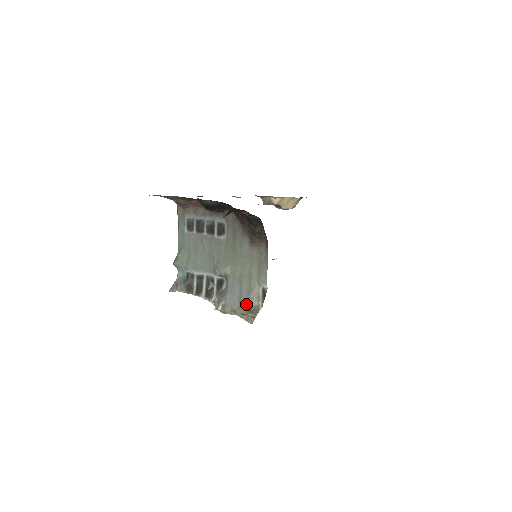
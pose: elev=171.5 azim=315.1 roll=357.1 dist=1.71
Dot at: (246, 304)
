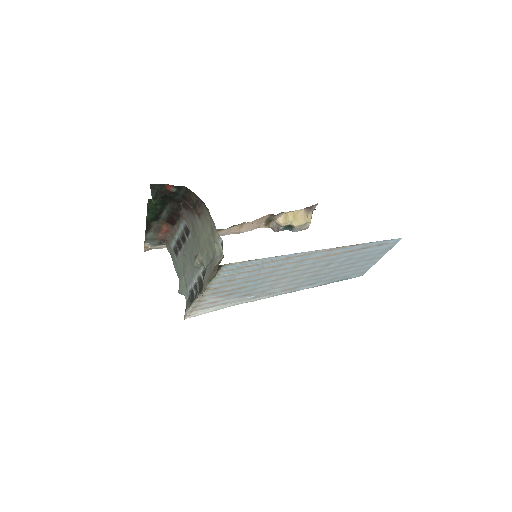
Dot at: (213, 266)
